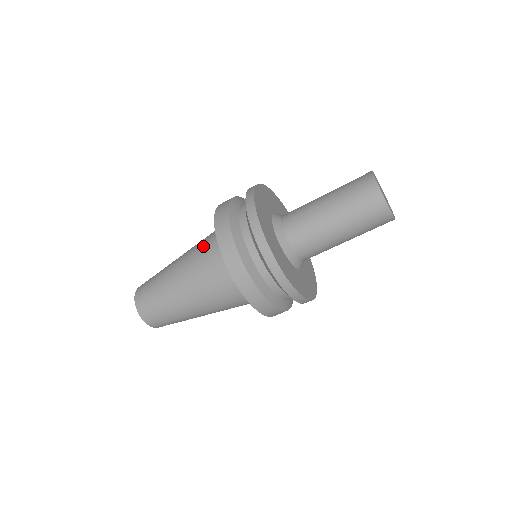
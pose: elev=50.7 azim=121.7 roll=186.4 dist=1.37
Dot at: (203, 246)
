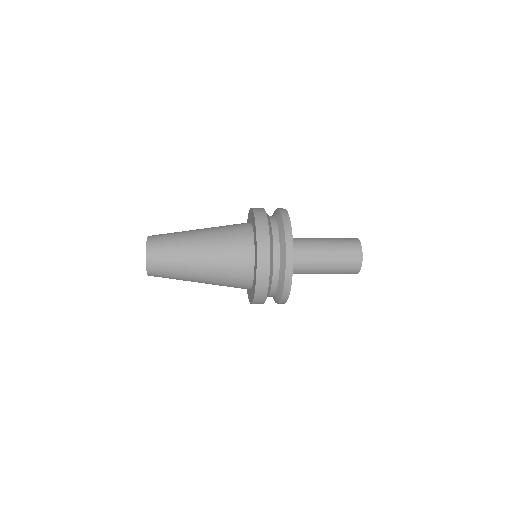
Dot at: (230, 281)
